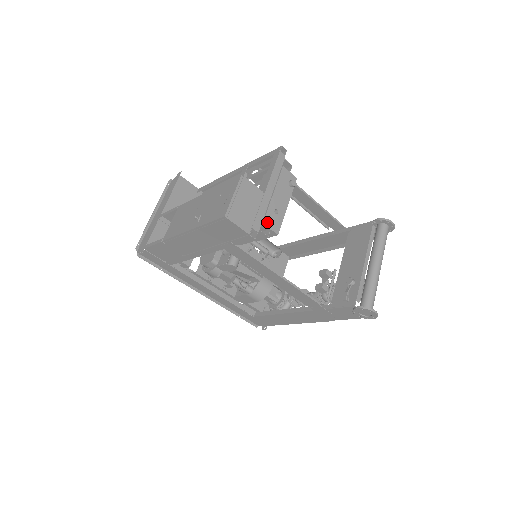
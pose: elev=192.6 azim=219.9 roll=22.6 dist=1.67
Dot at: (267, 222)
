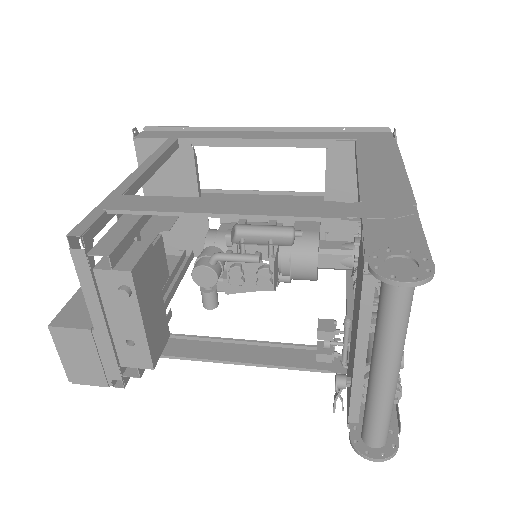
Dot at: (126, 362)
